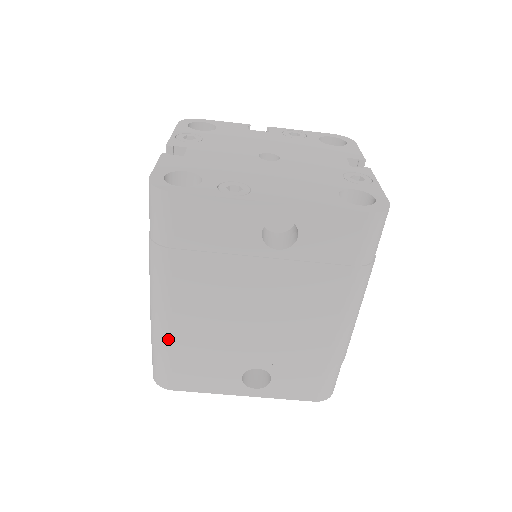
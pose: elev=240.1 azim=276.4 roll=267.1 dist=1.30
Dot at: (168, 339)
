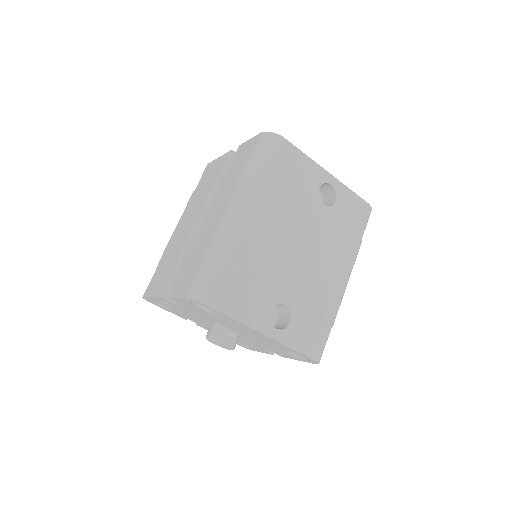
Dot at: (235, 247)
